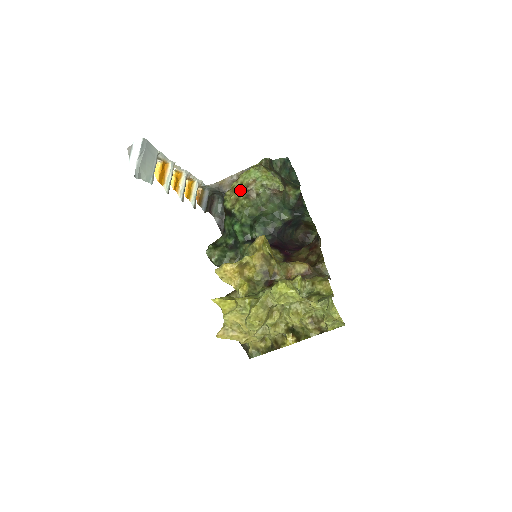
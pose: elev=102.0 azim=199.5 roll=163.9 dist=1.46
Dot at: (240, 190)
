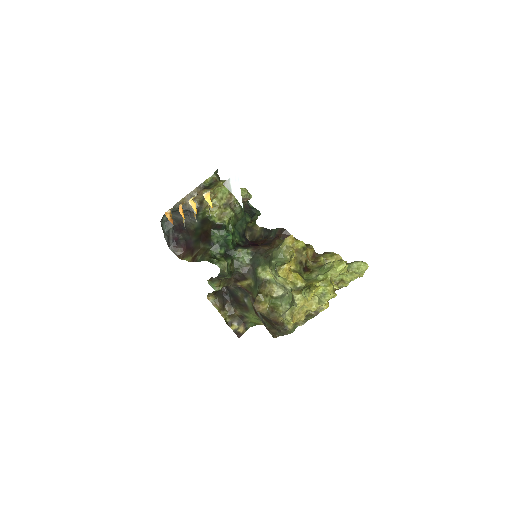
Dot at: (222, 204)
